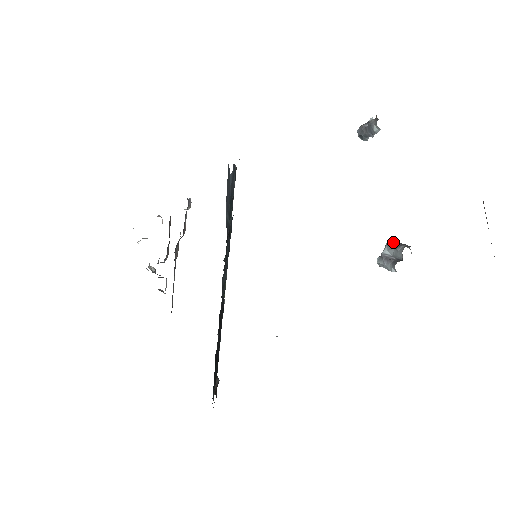
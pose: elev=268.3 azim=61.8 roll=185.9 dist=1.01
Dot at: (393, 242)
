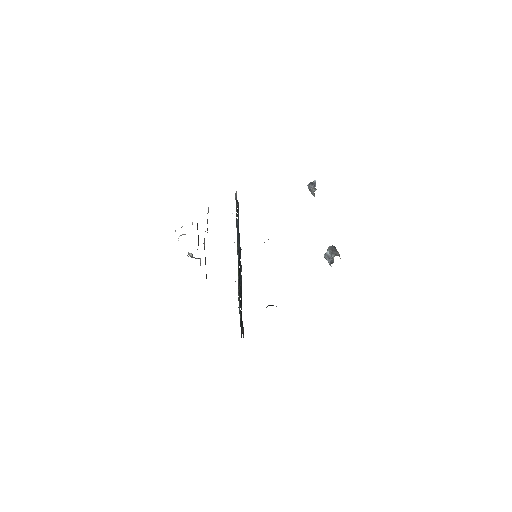
Dot at: (332, 247)
